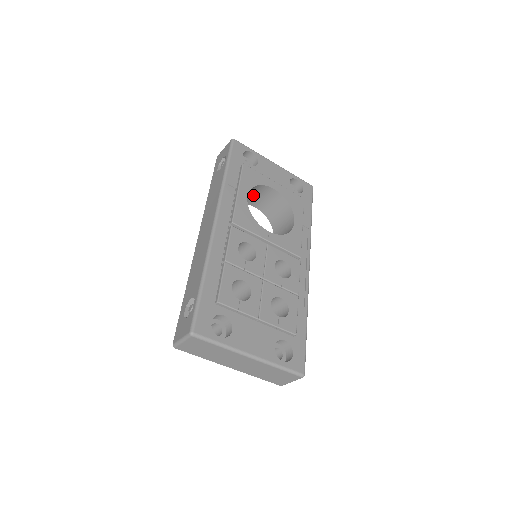
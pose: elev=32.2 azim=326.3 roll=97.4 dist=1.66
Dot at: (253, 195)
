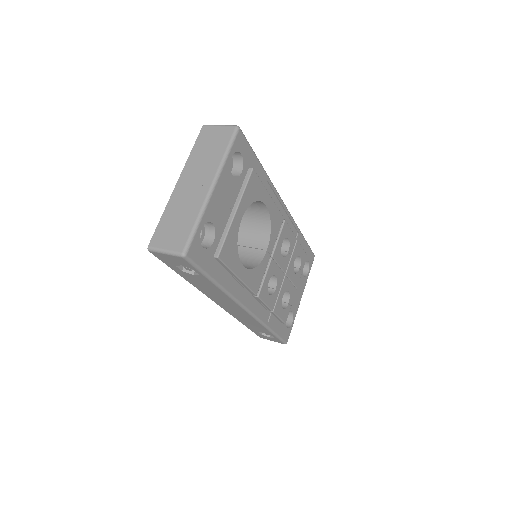
Dot at: occluded
